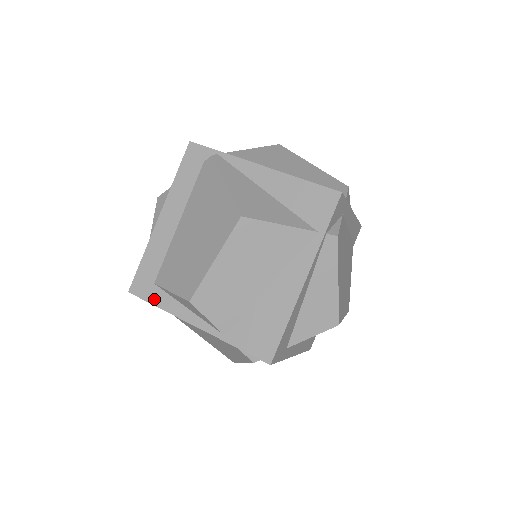
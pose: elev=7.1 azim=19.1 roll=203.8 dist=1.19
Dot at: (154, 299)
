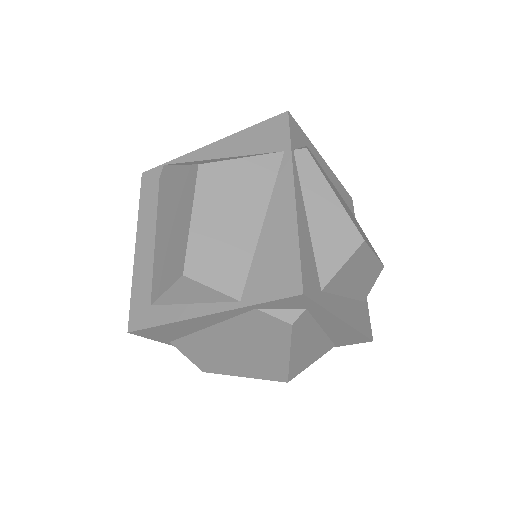
Dot at: (155, 320)
